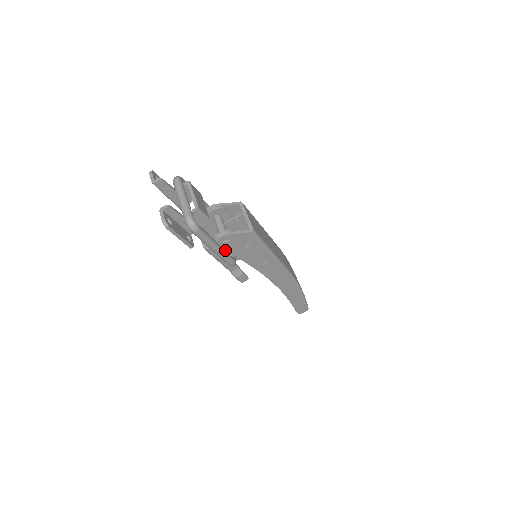
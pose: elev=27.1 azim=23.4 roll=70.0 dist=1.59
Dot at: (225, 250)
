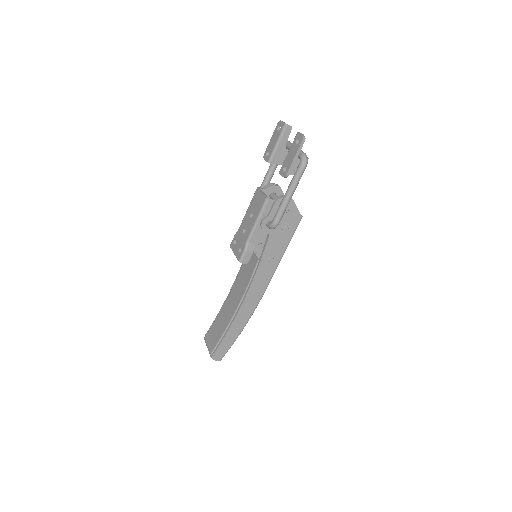
Dot at: occluded
